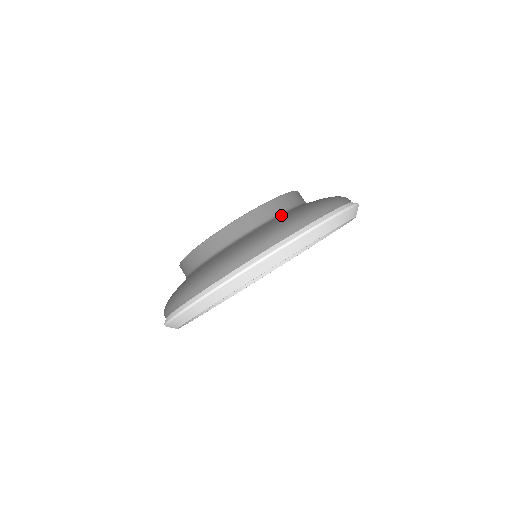
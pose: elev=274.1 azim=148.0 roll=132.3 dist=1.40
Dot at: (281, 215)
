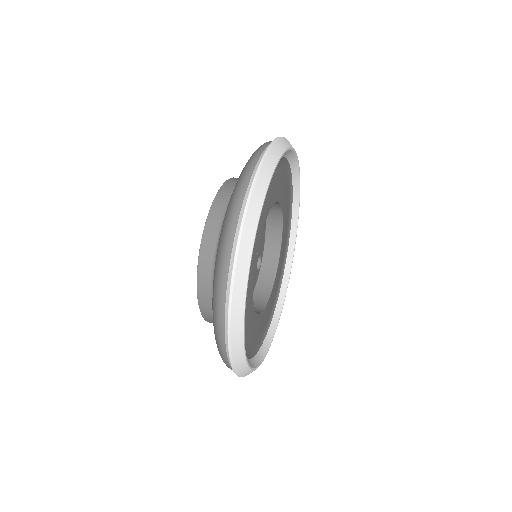
Dot at: occluded
